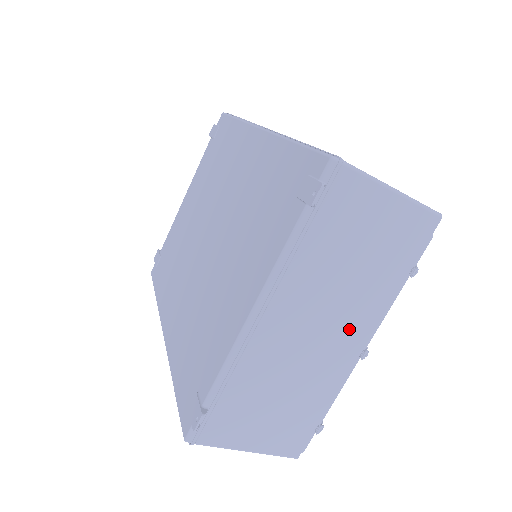
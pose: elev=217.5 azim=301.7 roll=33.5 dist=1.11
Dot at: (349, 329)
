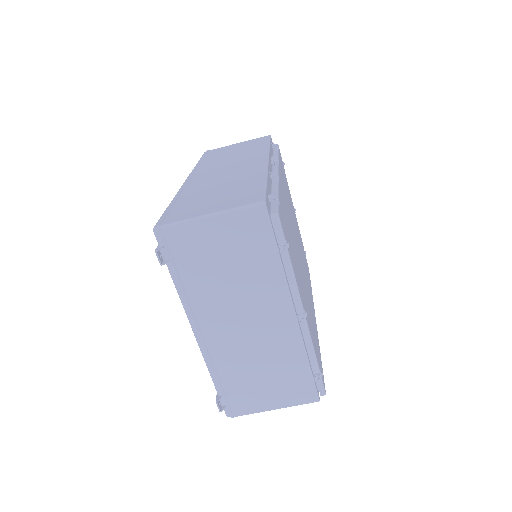
Dot at: (269, 309)
